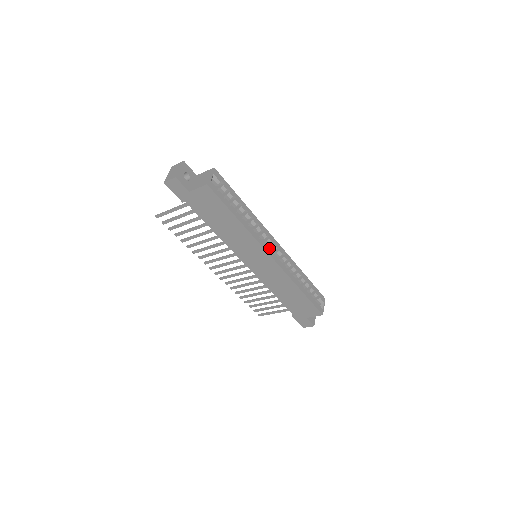
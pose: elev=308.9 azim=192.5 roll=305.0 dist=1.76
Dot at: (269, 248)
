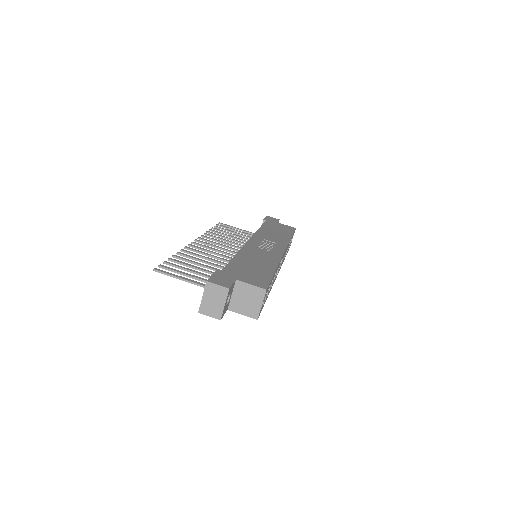
Dot at: (278, 270)
